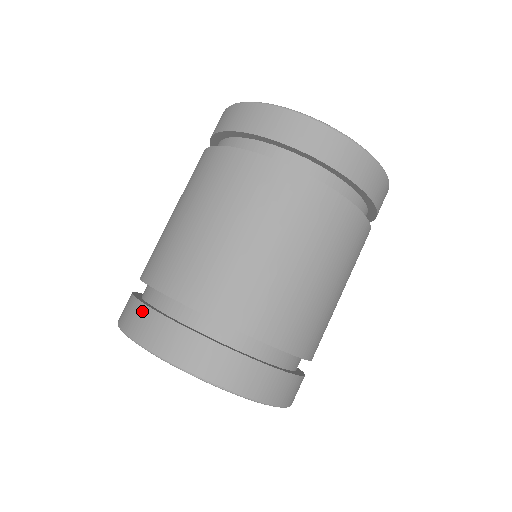
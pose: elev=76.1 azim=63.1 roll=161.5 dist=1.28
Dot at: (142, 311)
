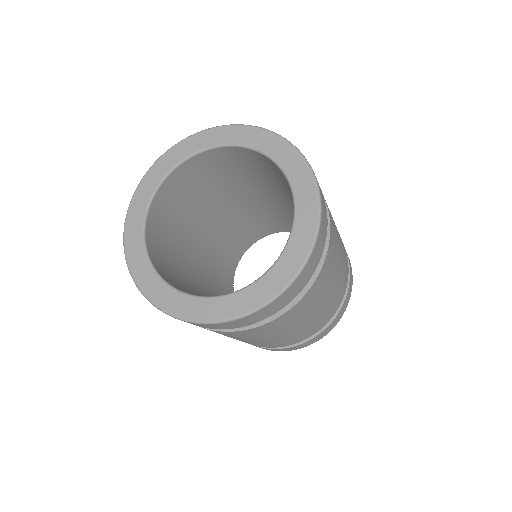
Dot at: occluded
